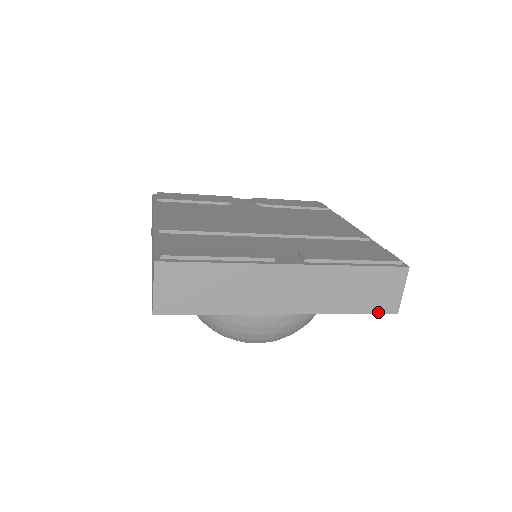
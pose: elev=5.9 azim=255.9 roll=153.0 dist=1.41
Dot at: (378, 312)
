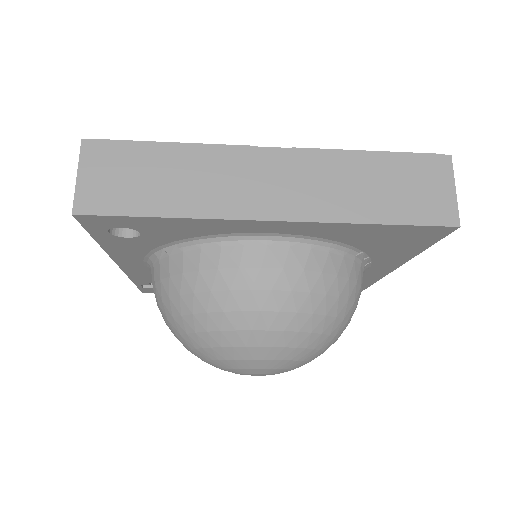
Dot at: (426, 223)
